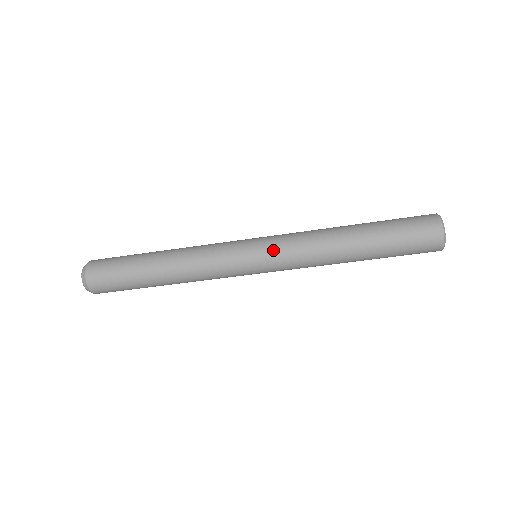
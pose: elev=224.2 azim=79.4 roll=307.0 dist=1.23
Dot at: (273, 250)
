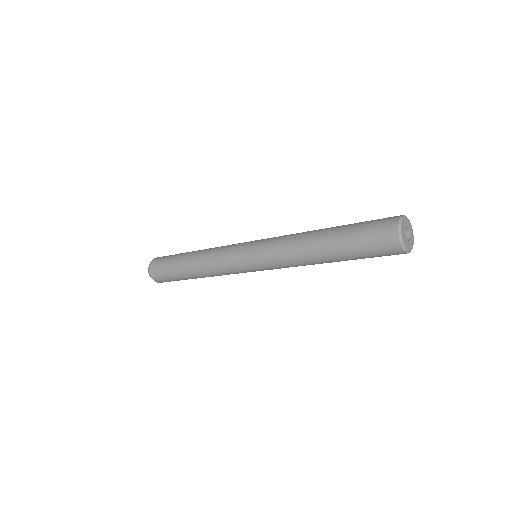
Dot at: (265, 267)
